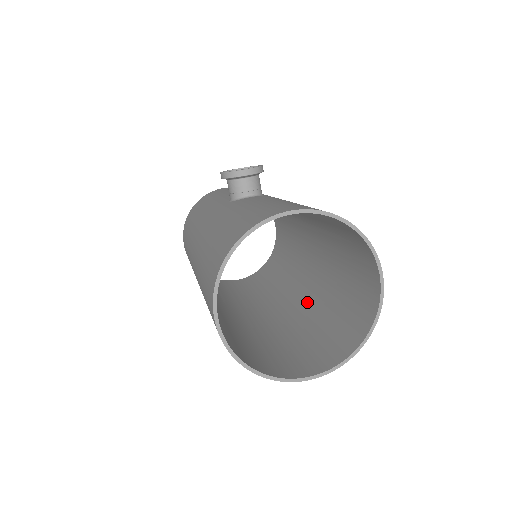
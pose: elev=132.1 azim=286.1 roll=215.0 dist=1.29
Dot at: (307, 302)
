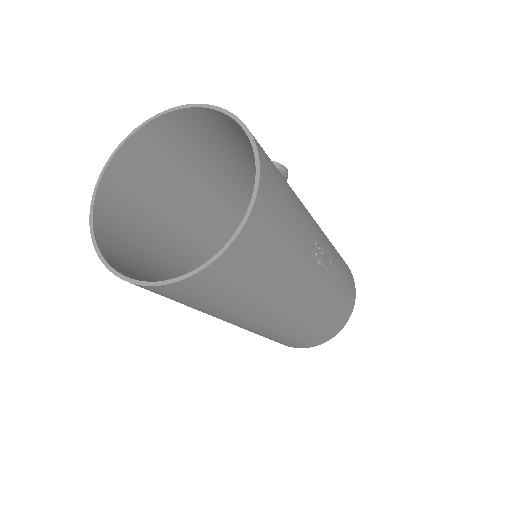
Dot at: occluded
